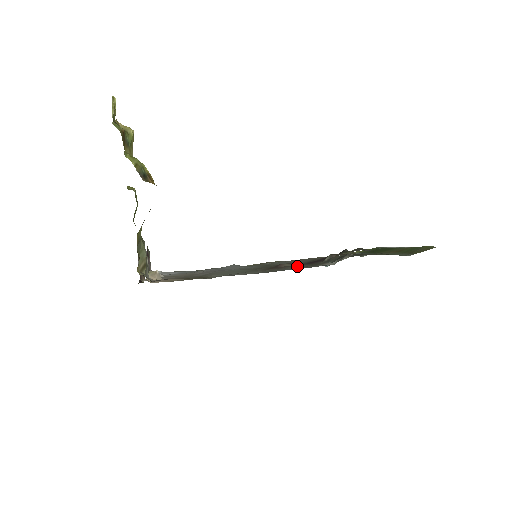
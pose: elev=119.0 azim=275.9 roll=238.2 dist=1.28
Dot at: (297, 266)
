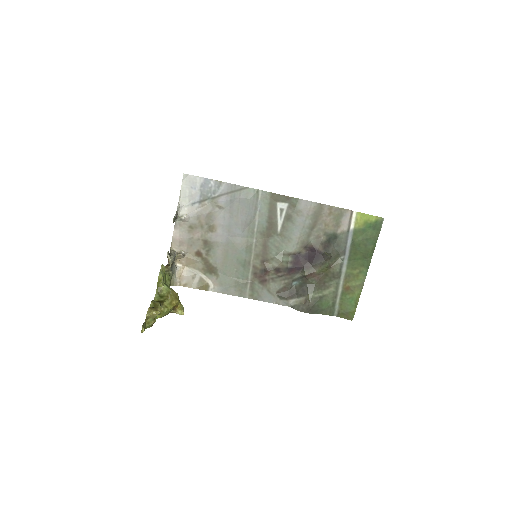
Dot at: (274, 285)
